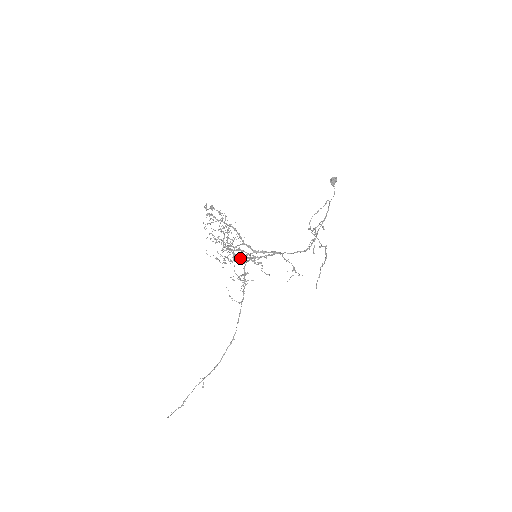
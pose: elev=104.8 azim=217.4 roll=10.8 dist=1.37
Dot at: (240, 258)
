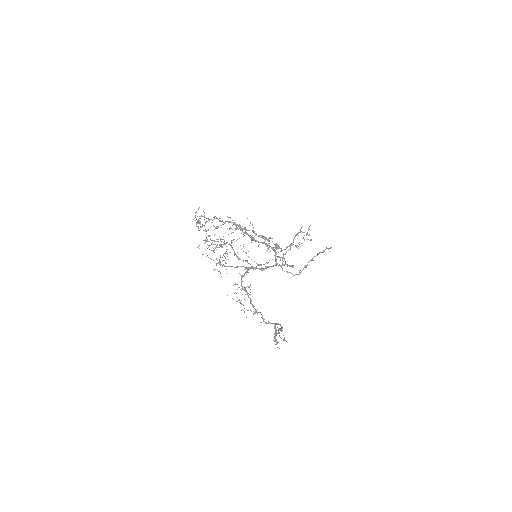
Dot at: (253, 228)
